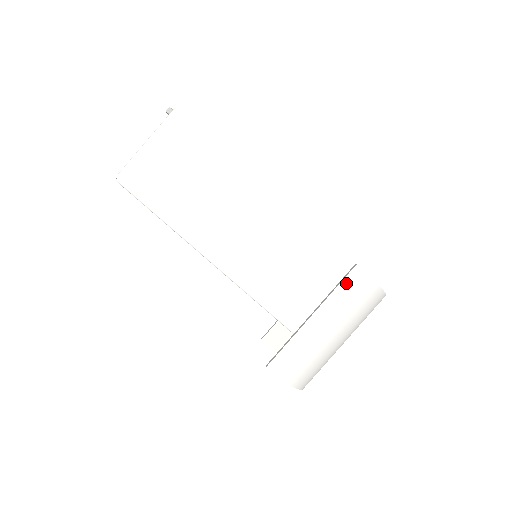
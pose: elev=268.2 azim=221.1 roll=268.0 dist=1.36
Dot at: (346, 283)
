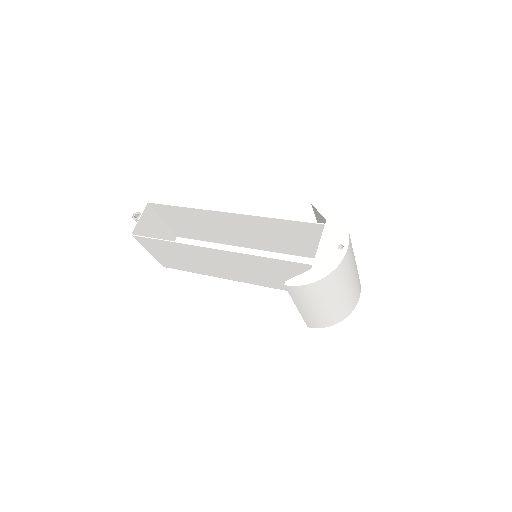
Dot at: (292, 293)
